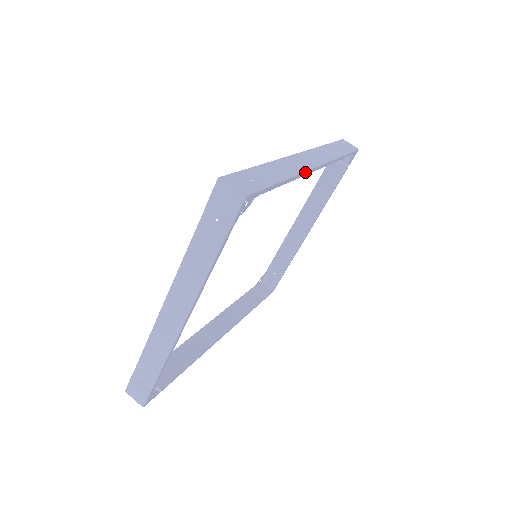
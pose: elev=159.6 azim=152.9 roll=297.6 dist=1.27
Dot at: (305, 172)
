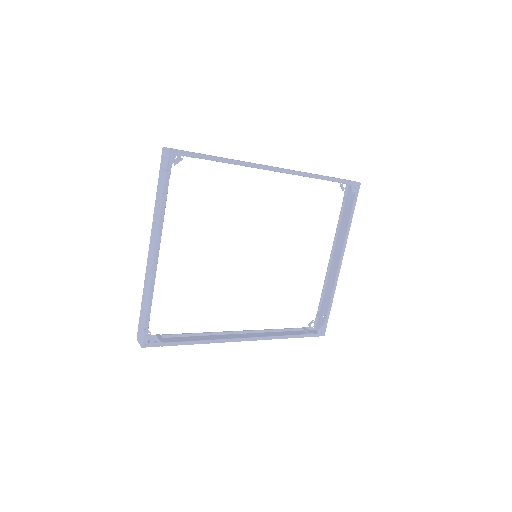
Dot at: (255, 165)
